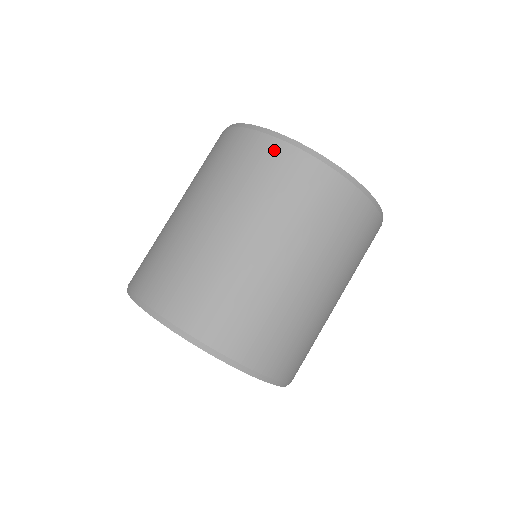
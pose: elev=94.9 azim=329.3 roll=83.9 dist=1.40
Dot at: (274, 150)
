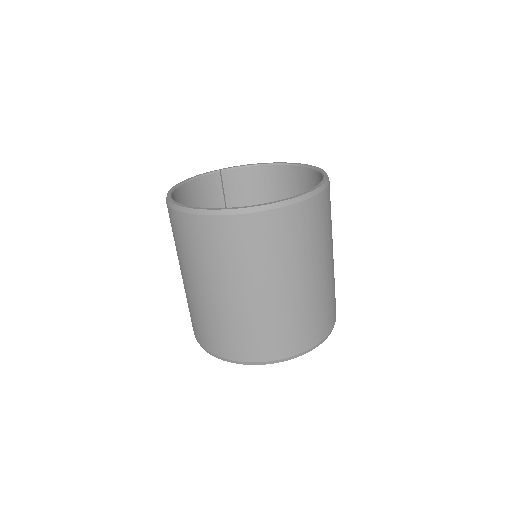
Dot at: (250, 224)
